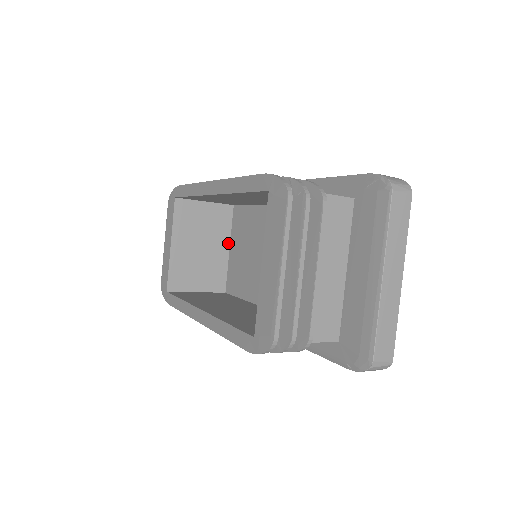
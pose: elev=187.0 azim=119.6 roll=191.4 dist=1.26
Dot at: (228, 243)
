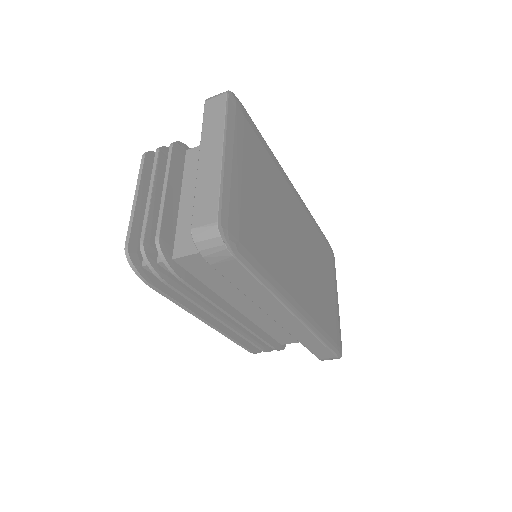
Dot at: occluded
